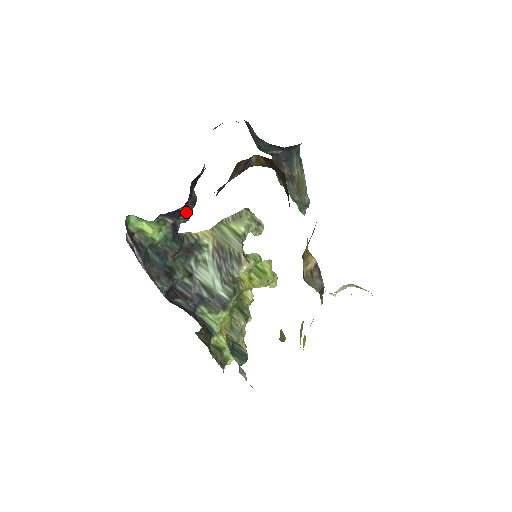
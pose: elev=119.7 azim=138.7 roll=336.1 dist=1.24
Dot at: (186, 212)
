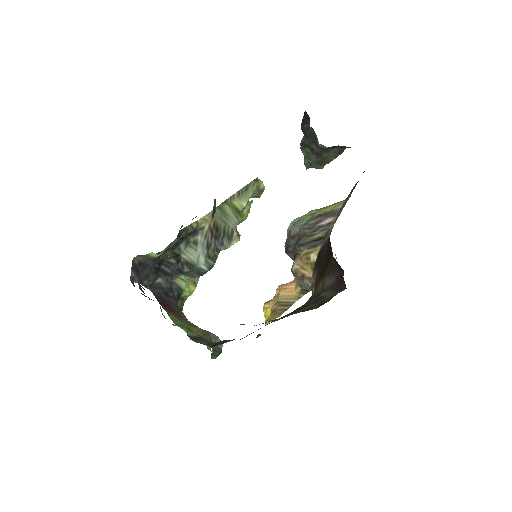
Dot at: occluded
